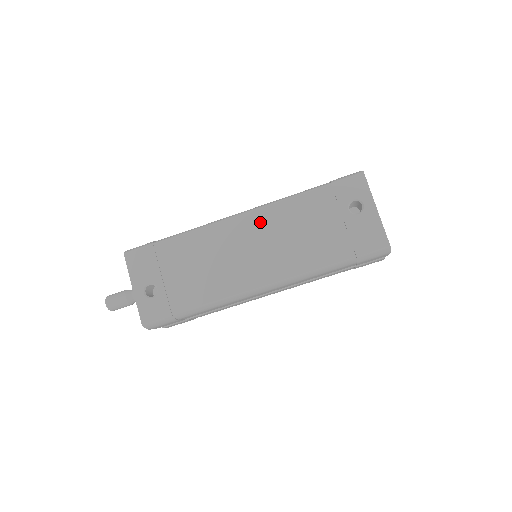
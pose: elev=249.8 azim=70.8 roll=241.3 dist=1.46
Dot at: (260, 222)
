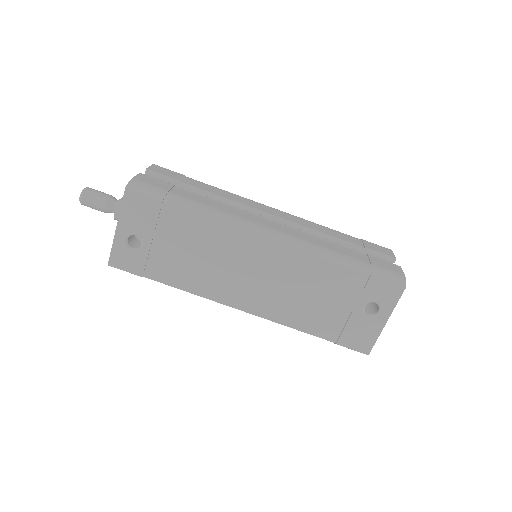
Dot at: (281, 259)
